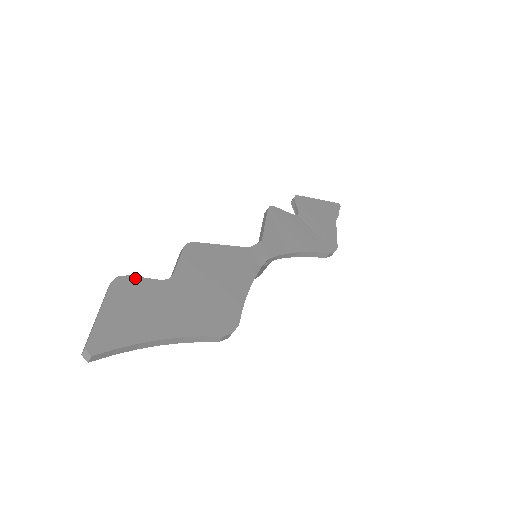
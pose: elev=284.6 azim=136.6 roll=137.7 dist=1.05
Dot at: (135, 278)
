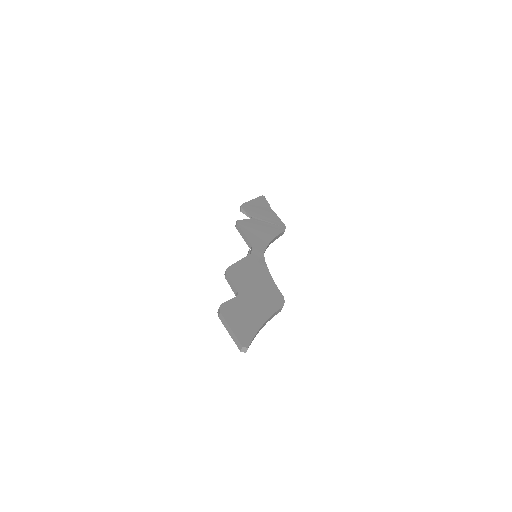
Dot at: (226, 303)
